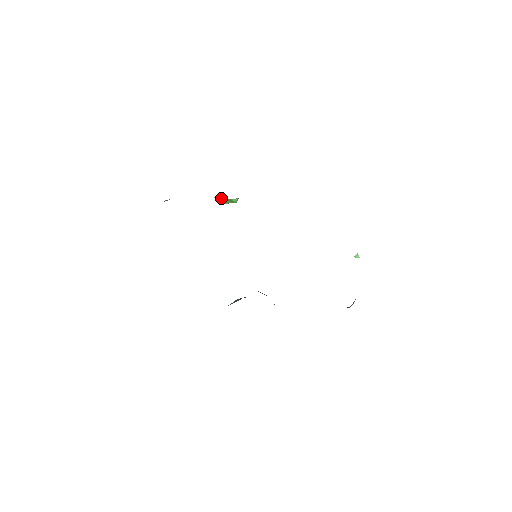
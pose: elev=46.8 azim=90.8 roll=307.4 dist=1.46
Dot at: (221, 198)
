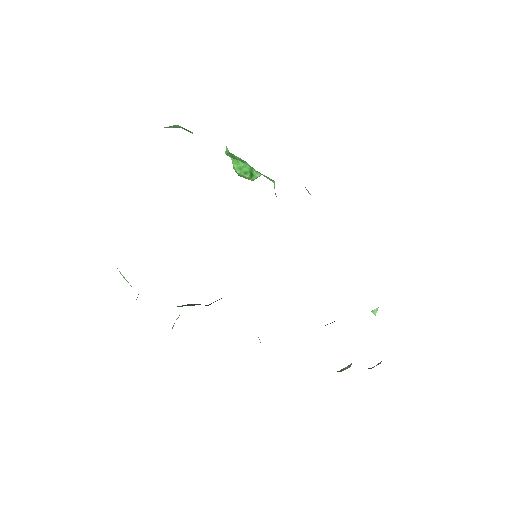
Dot at: (243, 163)
